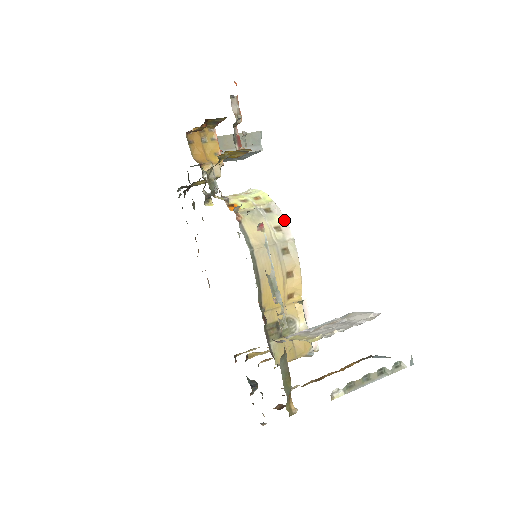
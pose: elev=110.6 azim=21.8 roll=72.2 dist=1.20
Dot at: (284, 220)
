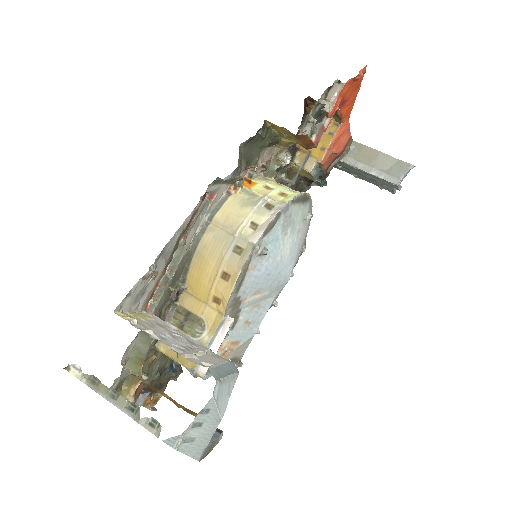
Dot at: (267, 223)
